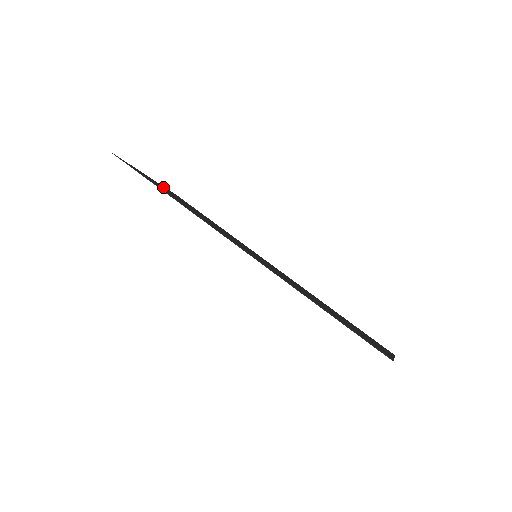
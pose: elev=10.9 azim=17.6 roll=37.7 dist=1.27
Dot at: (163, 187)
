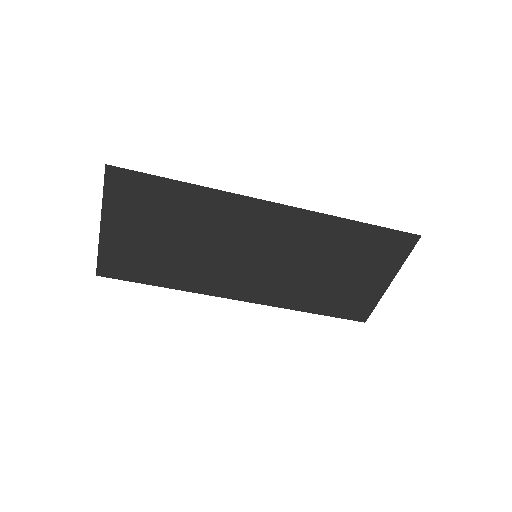
Dot at: (121, 232)
